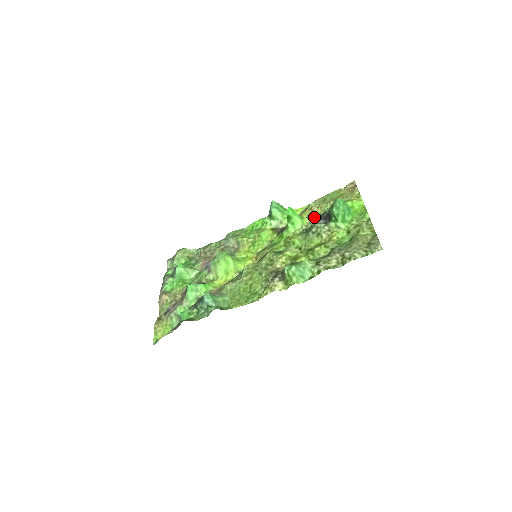
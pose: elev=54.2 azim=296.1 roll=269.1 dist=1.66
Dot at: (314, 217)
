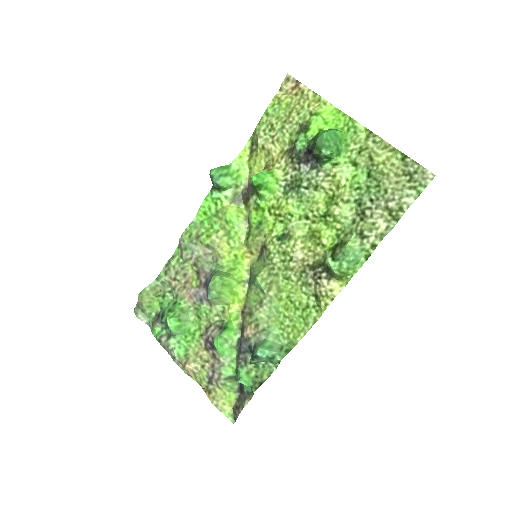
Dot at: (282, 161)
